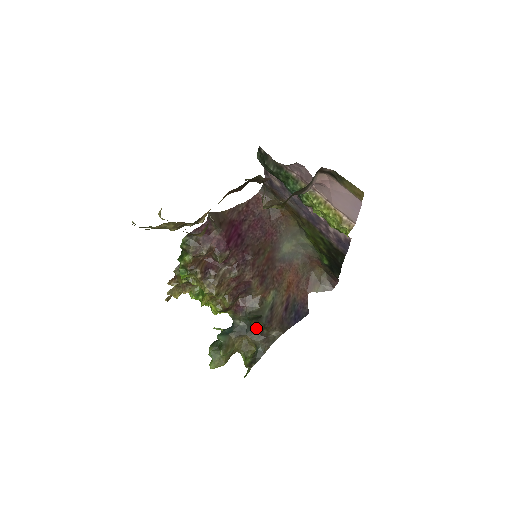
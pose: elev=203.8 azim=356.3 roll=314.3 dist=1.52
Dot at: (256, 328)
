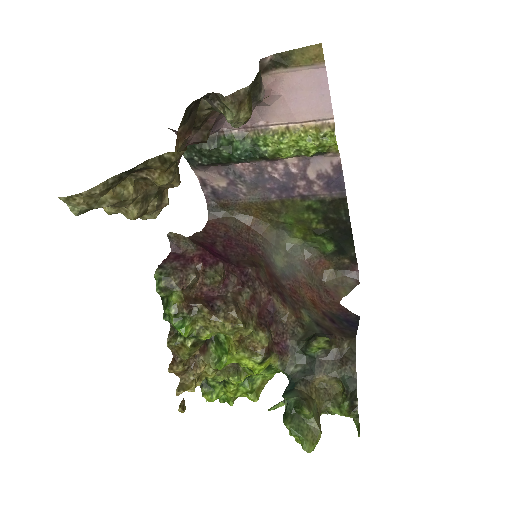
Dot at: (320, 355)
